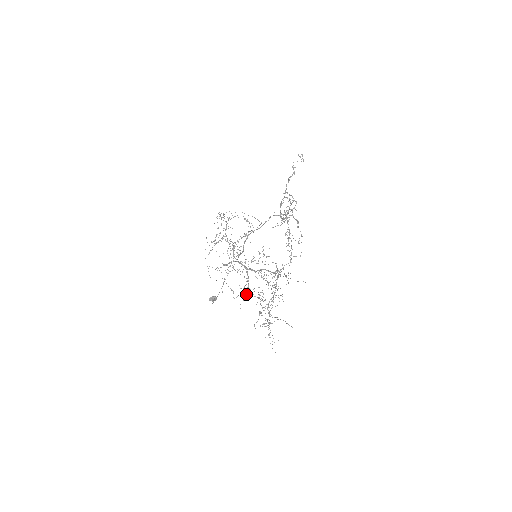
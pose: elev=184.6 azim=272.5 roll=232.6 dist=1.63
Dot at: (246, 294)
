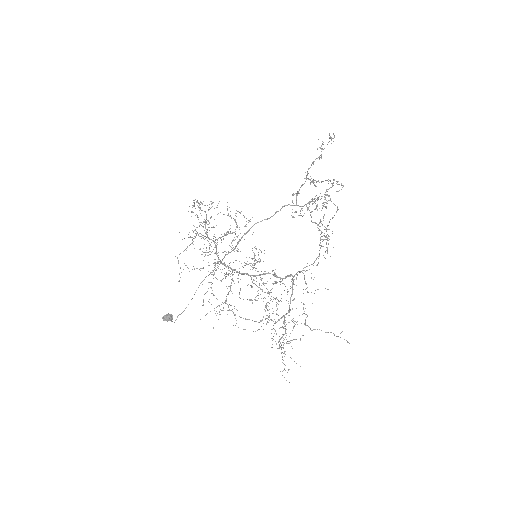
Dot at: occluded
